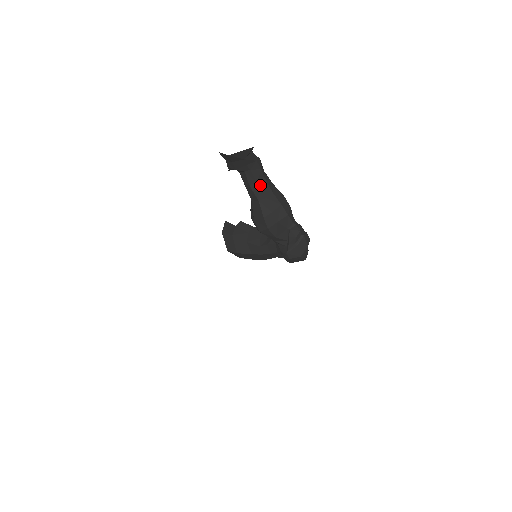
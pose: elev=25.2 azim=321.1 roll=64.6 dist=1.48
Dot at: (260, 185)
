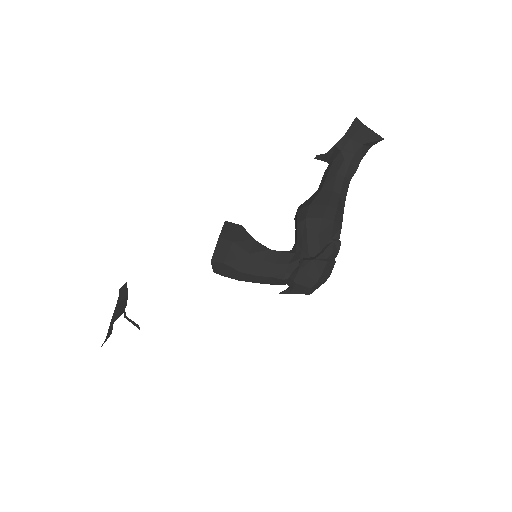
Dot at: (344, 182)
